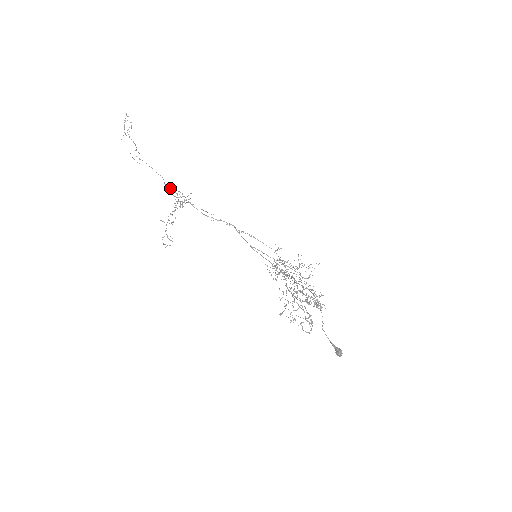
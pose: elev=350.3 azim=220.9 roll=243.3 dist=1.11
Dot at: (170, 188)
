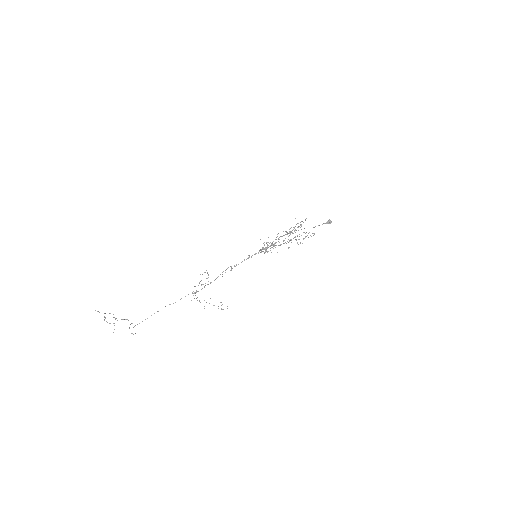
Dot at: occluded
